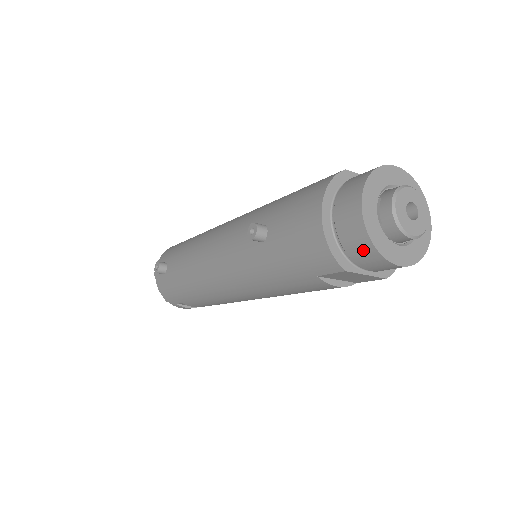
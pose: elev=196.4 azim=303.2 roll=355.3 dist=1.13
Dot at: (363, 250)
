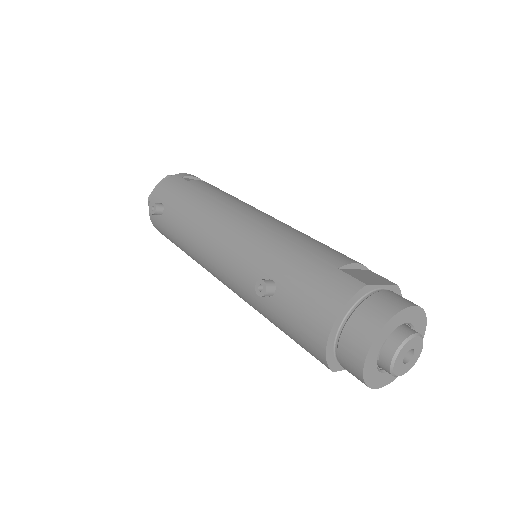
Dot at: (354, 374)
